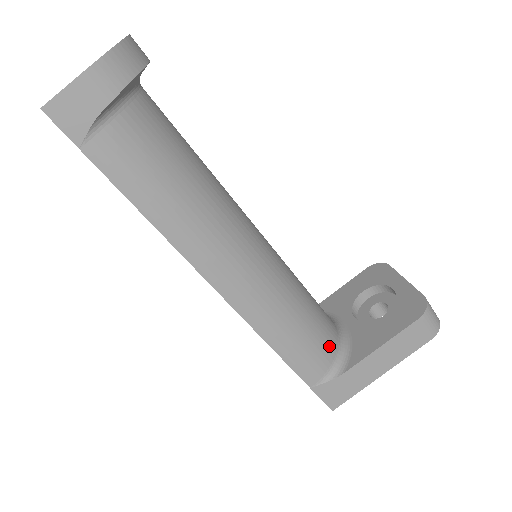
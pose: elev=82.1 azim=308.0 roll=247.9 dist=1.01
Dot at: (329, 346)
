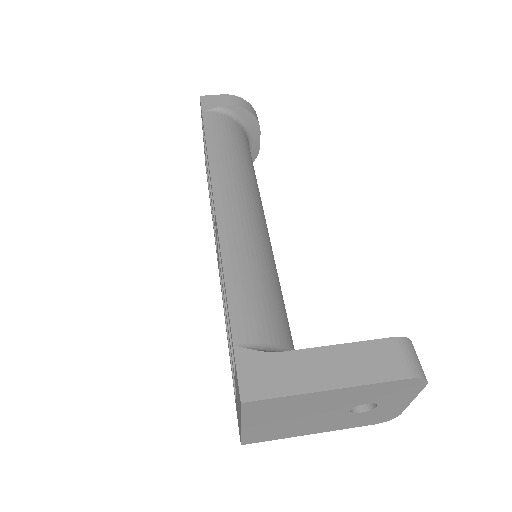
Dot at: (279, 333)
